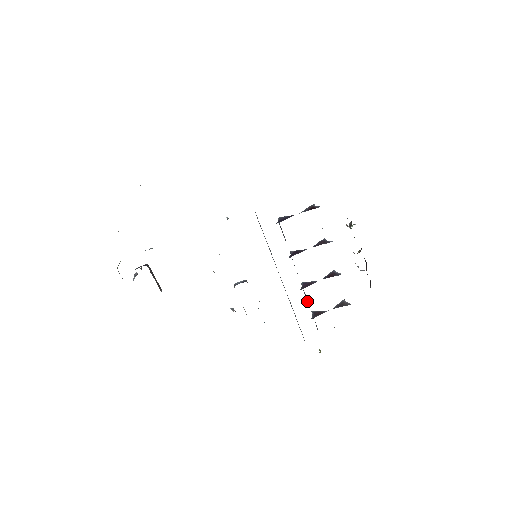
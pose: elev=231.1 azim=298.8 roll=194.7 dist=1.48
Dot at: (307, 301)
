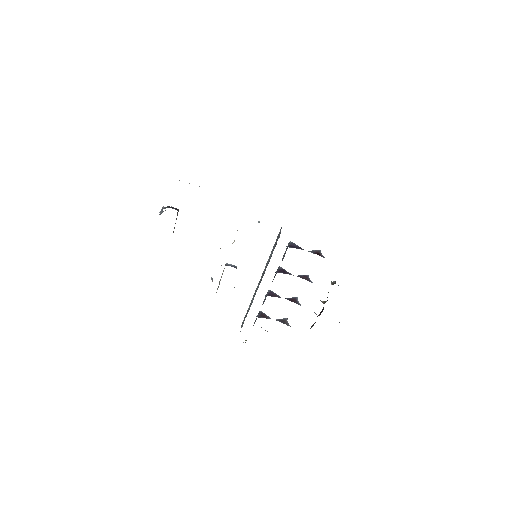
Dot at: (263, 303)
